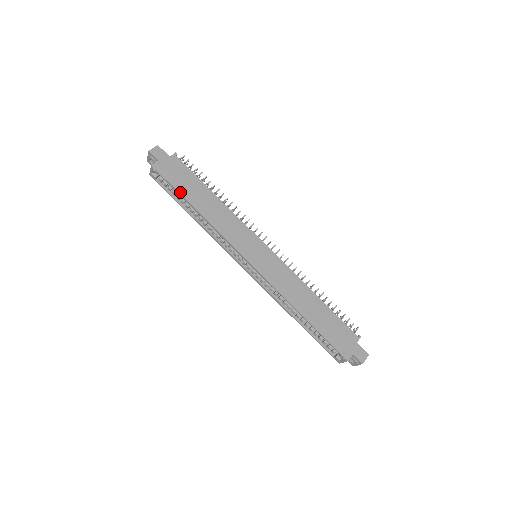
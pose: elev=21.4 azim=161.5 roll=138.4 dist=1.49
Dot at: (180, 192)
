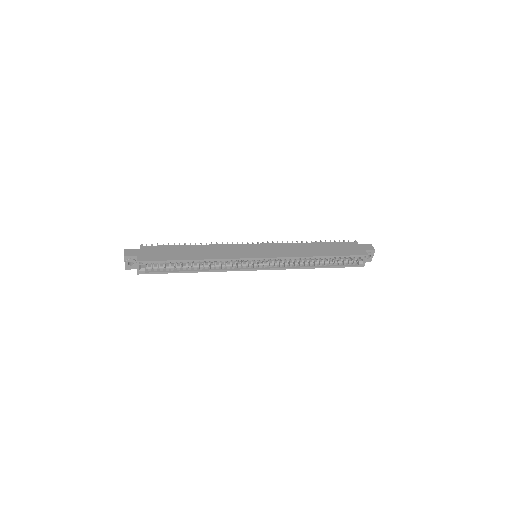
Dot at: (173, 259)
